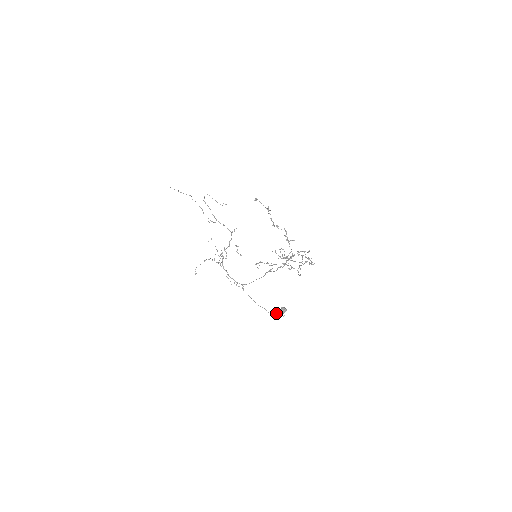
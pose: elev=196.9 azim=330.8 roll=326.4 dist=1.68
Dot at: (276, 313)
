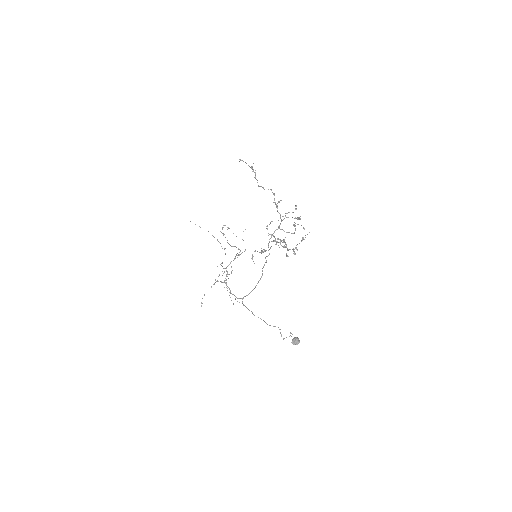
Dot at: occluded
